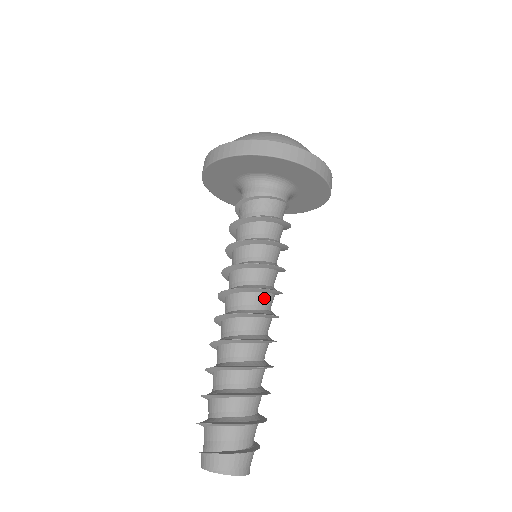
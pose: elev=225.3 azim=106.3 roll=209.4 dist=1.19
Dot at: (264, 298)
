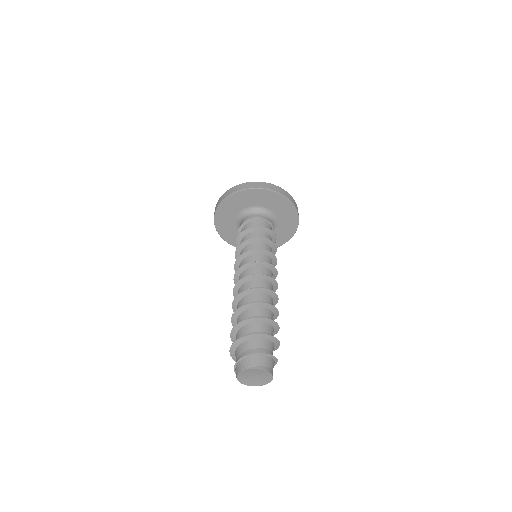
Dot at: (266, 271)
